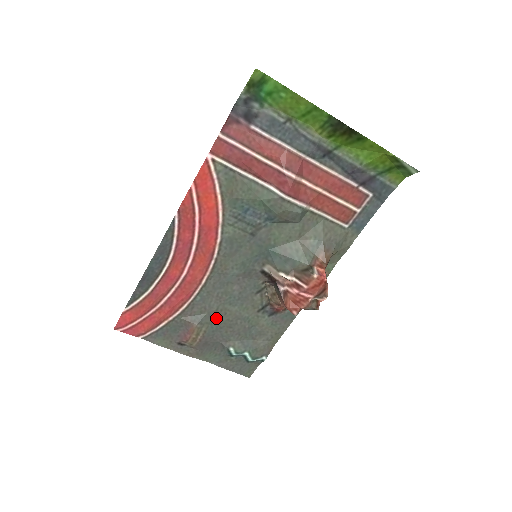
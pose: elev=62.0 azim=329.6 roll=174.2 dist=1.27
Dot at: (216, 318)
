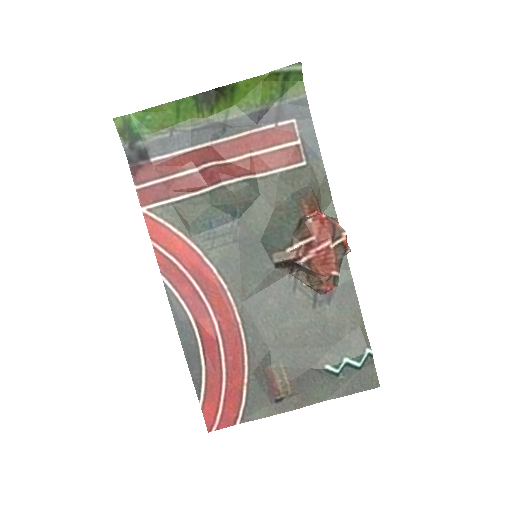
Dot at: (283, 346)
